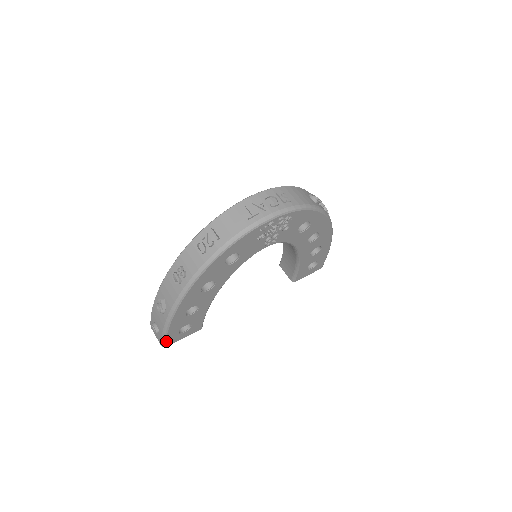
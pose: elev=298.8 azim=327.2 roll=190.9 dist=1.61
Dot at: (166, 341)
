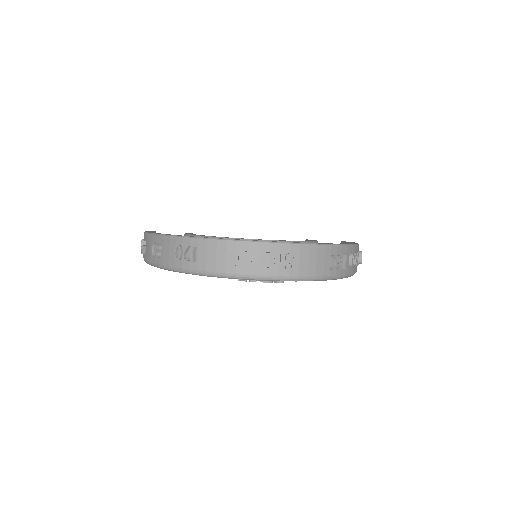
Dot at: occluded
